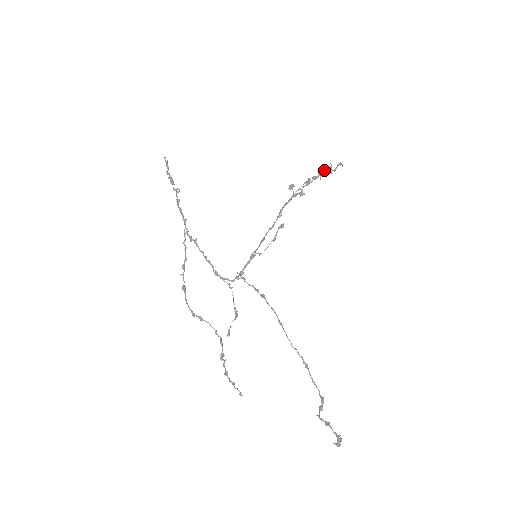
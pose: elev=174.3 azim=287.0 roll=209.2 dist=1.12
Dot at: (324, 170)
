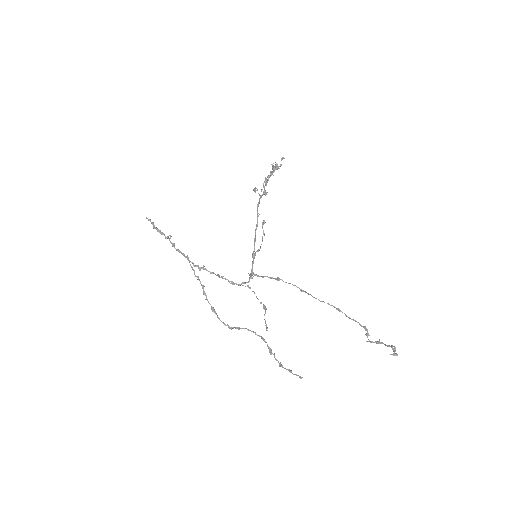
Dot at: (273, 169)
